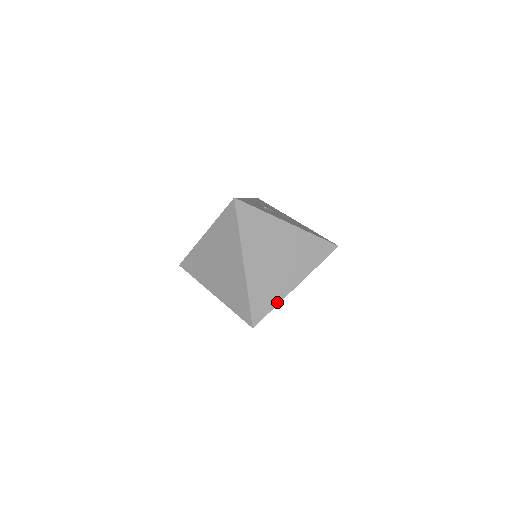
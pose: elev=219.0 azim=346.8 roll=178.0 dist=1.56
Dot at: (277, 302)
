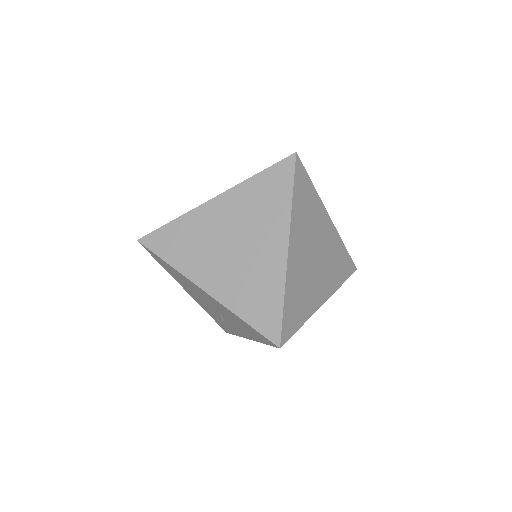
Dot at: (306, 318)
